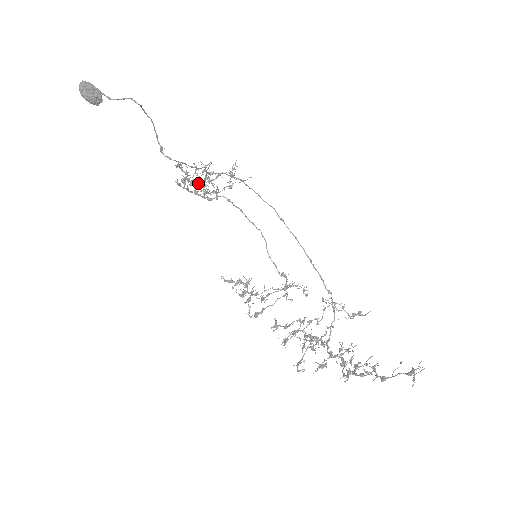
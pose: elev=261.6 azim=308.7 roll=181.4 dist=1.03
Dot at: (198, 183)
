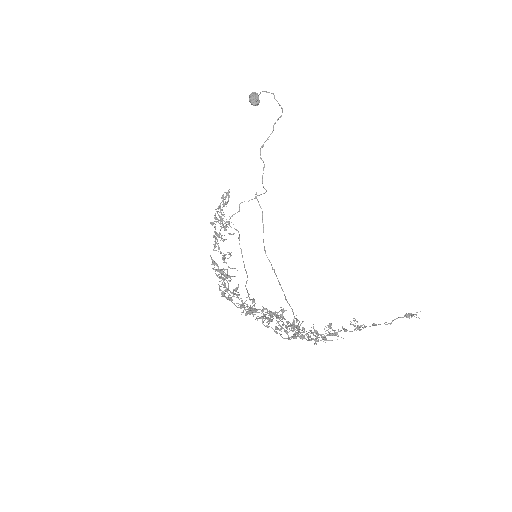
Dot at: (215, 226)
